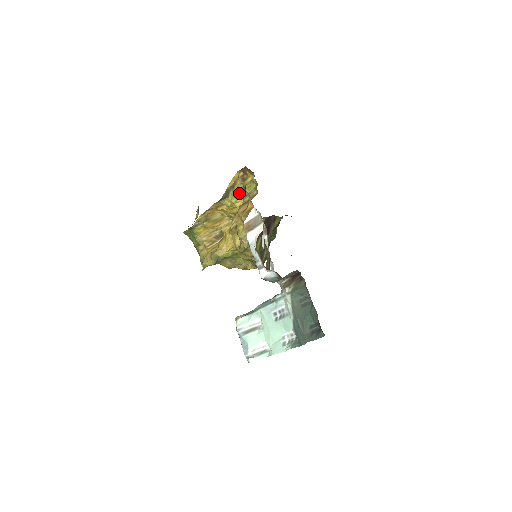
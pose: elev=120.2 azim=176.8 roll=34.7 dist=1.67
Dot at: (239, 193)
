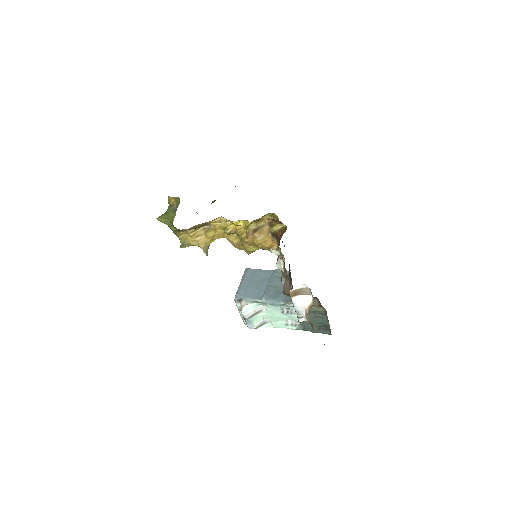
Dot at: (253, 220)
